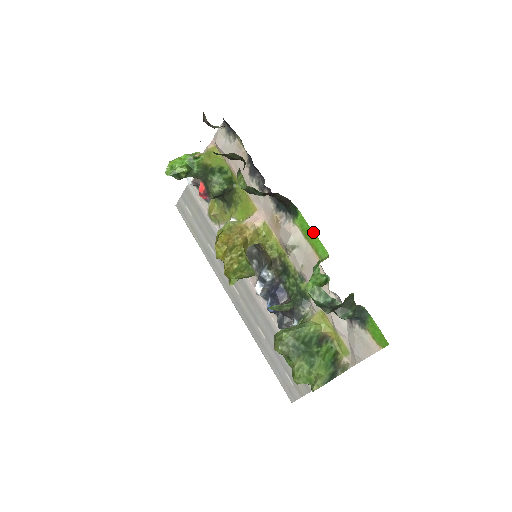
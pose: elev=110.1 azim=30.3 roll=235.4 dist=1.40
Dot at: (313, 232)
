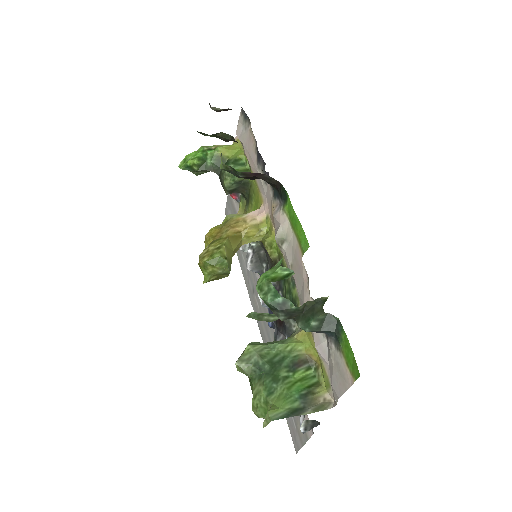
Dot at: (298, 219)
